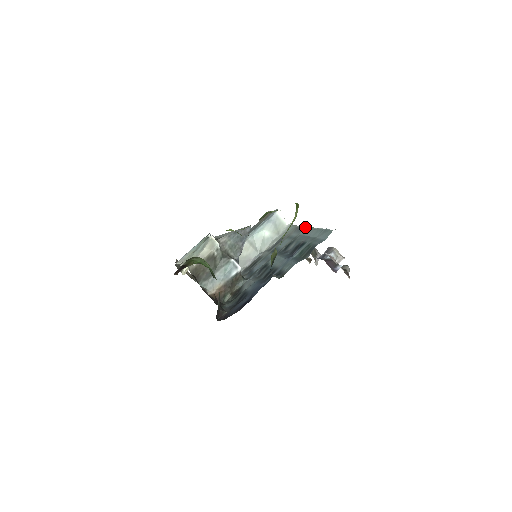
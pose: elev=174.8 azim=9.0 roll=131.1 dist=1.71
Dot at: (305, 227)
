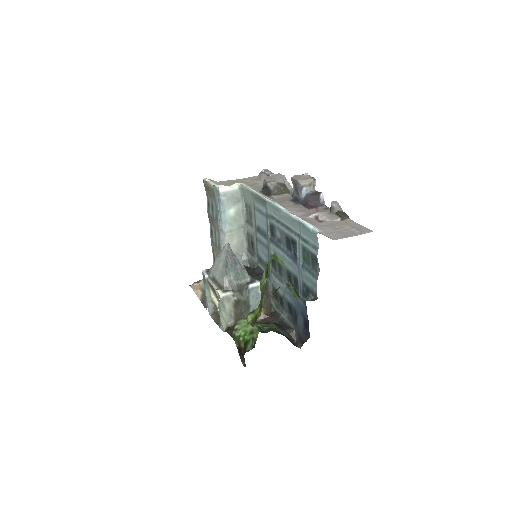
Dot at: (266, 201)
